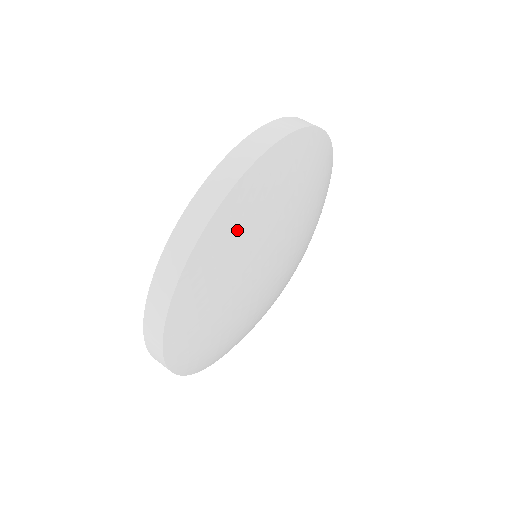
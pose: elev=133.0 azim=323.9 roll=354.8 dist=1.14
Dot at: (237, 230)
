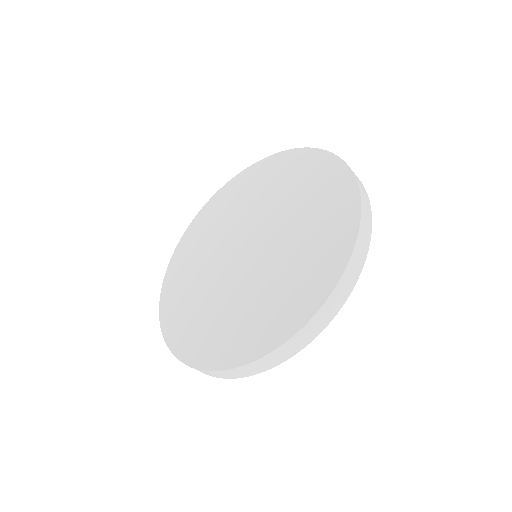
Dot at: occluded
